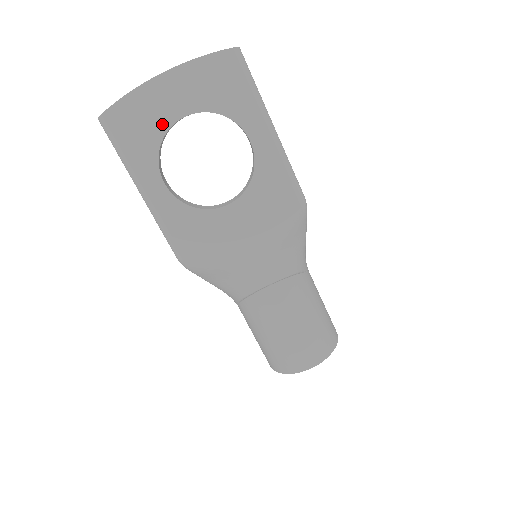
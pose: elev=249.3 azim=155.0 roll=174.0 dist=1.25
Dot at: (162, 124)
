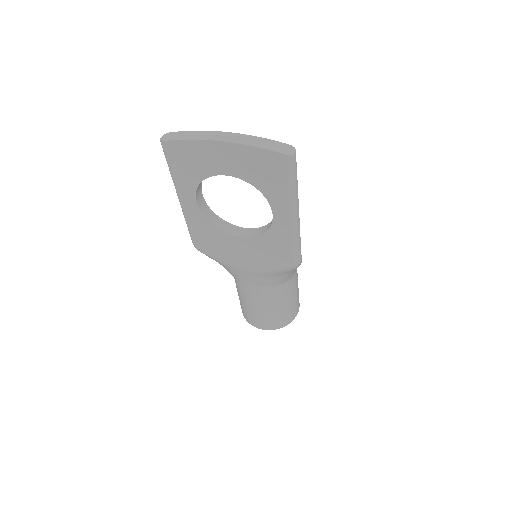
Dot at: (208, 170)
